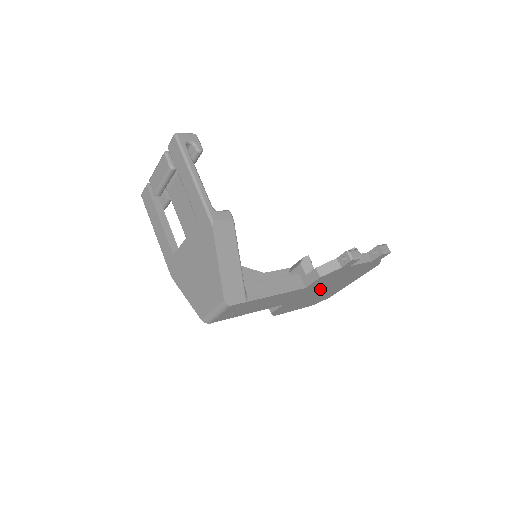
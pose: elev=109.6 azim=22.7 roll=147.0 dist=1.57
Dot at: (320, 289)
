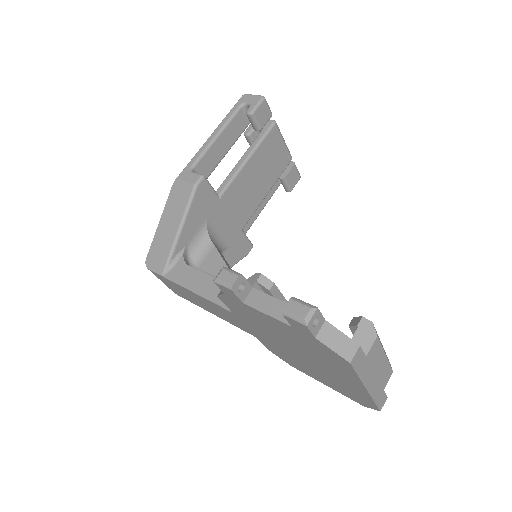
Dot at: (287, 346)
